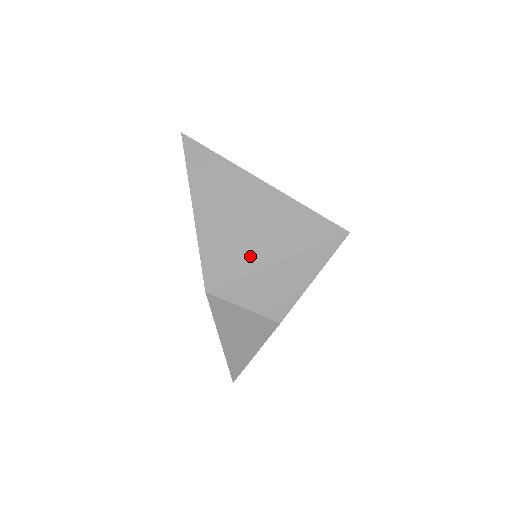
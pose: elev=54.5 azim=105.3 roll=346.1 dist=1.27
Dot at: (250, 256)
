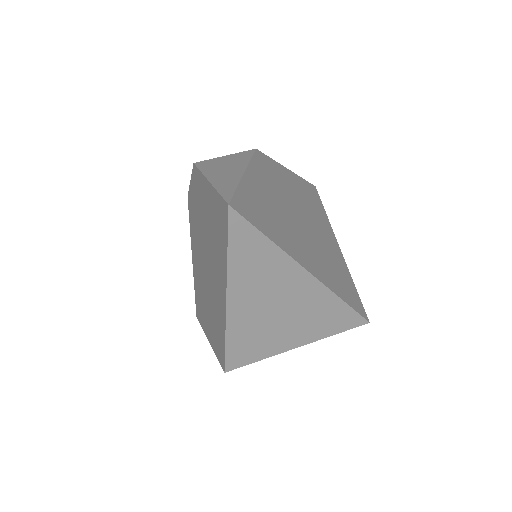
Dot at: (274, 344)
